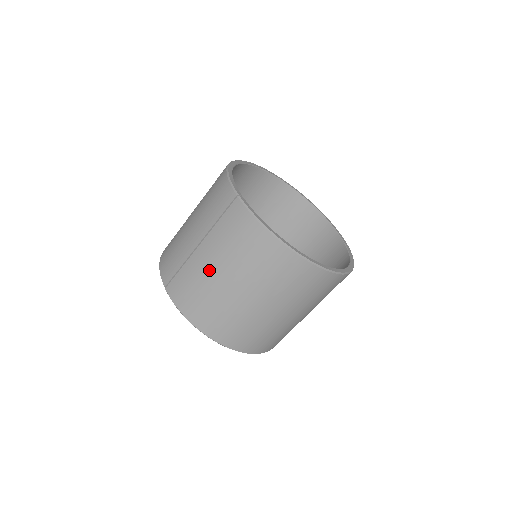
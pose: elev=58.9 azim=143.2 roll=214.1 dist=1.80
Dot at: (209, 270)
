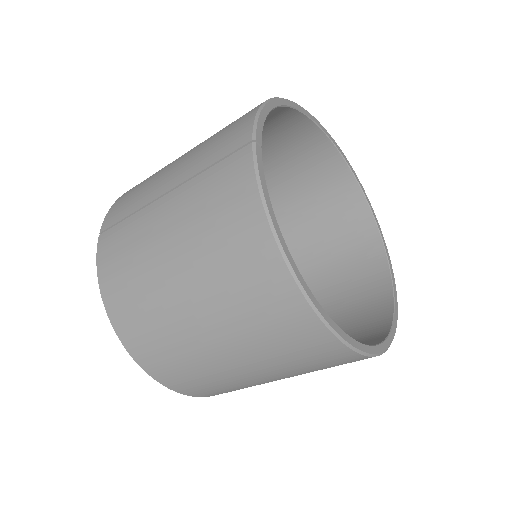
Dot at: (158, 239)
